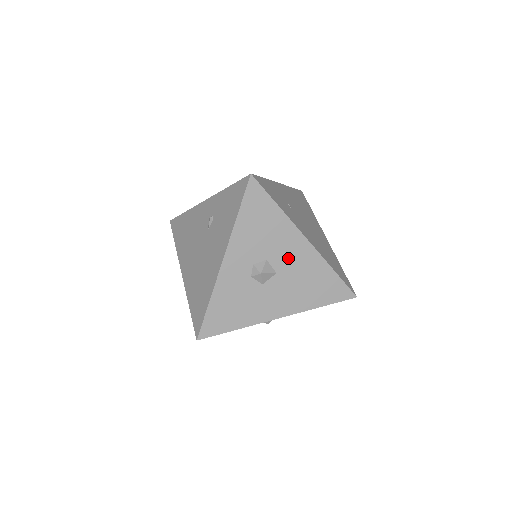
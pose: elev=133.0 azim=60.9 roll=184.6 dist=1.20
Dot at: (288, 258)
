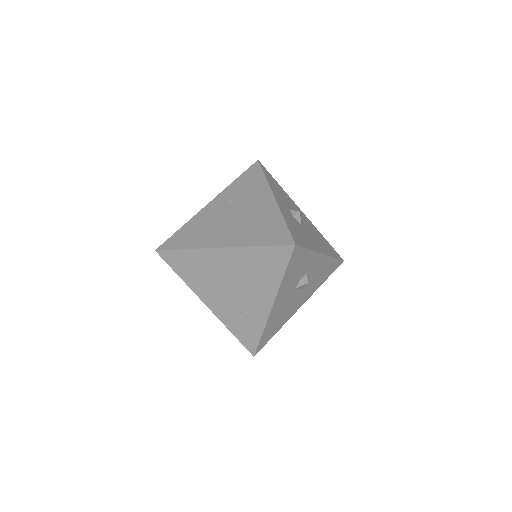
Dot at: (301, 217)
